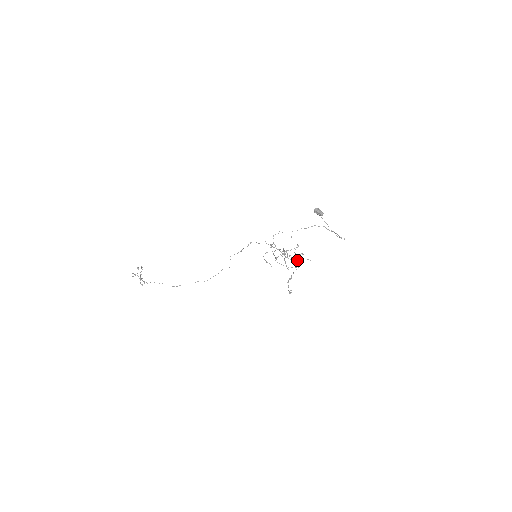
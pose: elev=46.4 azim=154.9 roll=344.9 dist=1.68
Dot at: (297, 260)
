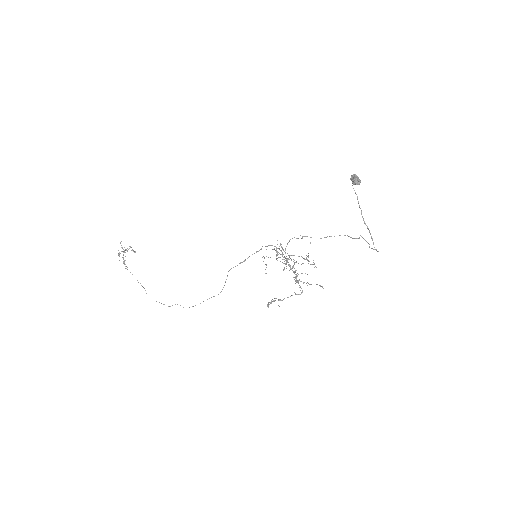
Dot at: occluded
